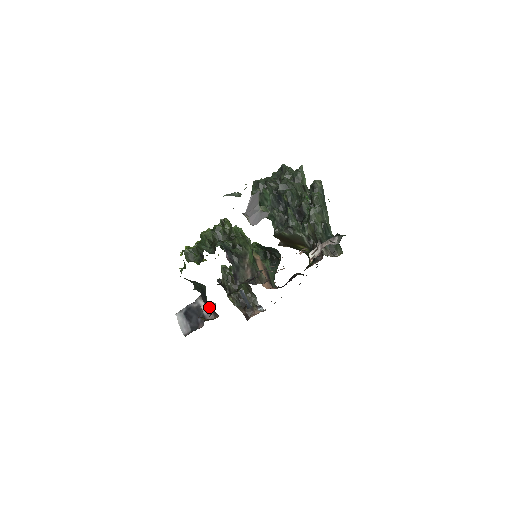
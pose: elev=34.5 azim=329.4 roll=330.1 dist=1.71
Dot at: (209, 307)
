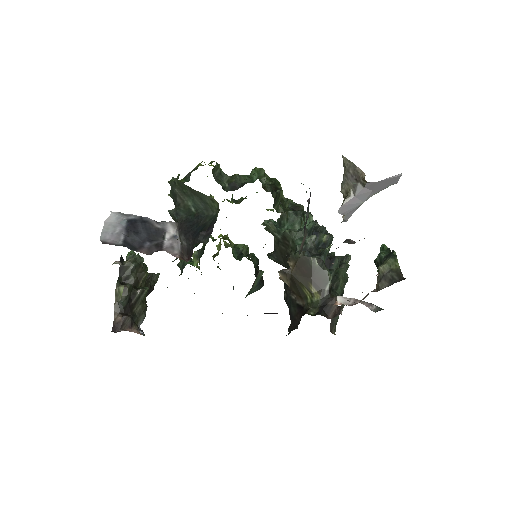
Dot at: (182, 241)
